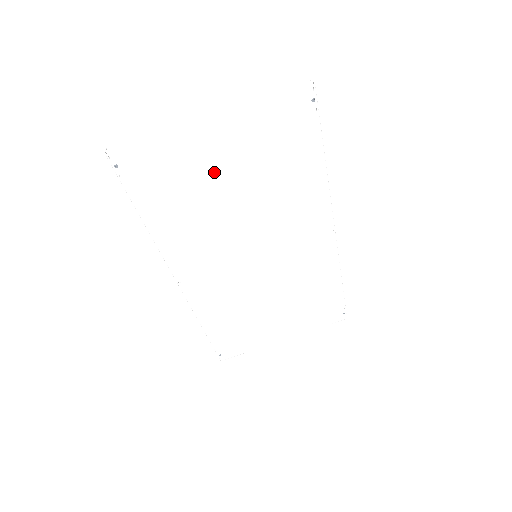
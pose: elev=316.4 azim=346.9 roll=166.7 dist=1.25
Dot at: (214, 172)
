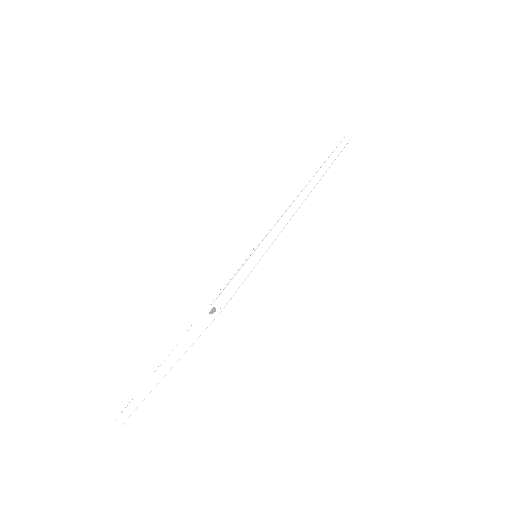
Dot at: occluded
